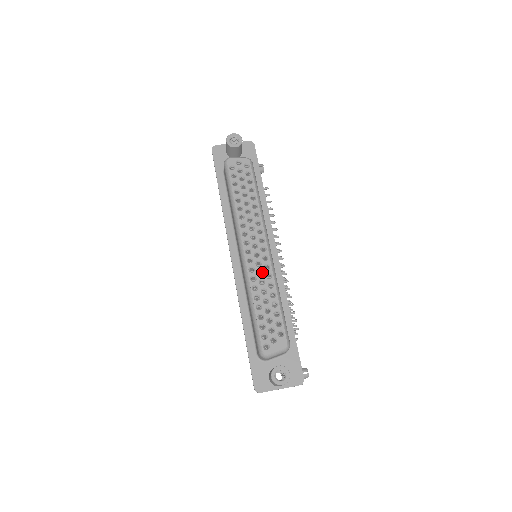
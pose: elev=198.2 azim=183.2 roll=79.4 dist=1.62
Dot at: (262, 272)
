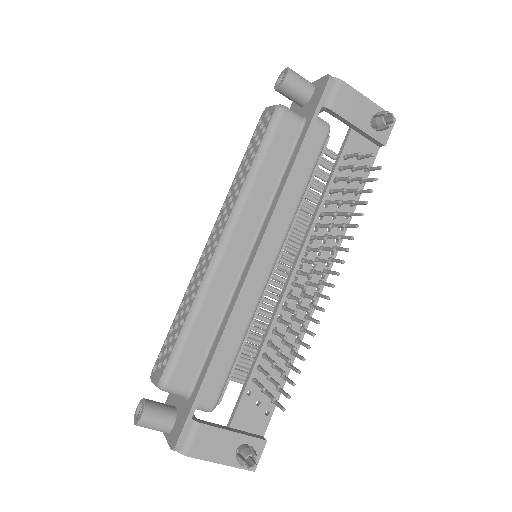
Dot at: (201, 275)
